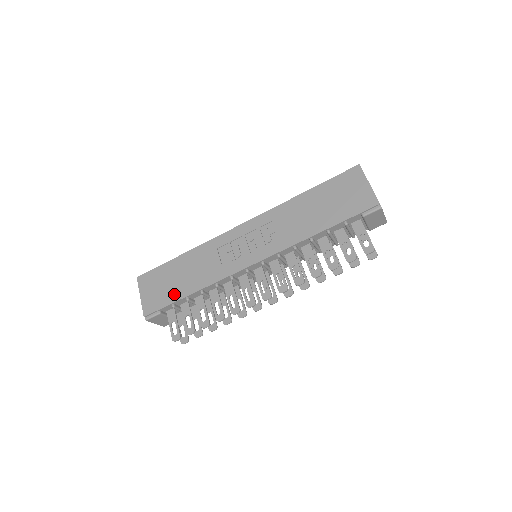
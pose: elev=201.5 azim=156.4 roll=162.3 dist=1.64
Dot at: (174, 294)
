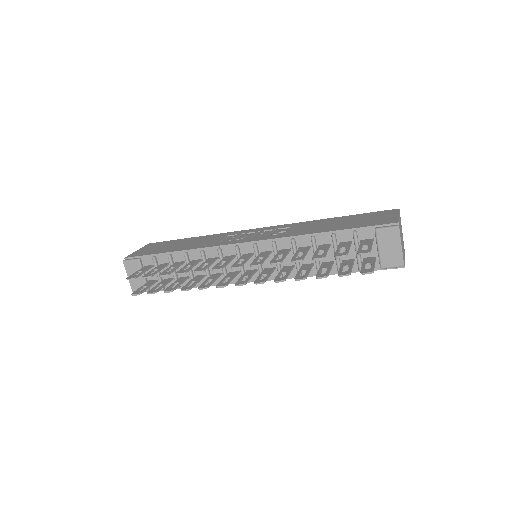
Dot at: (163, 250)
